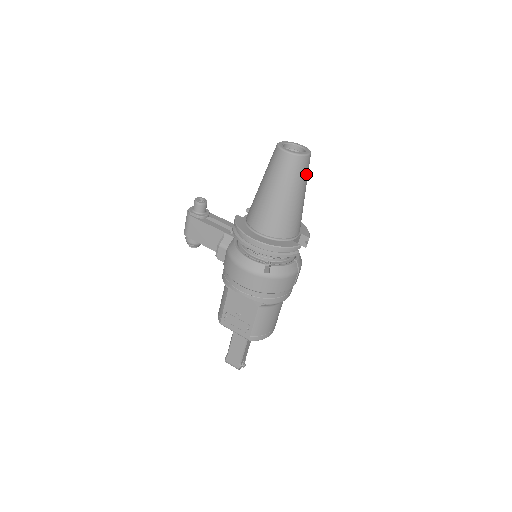
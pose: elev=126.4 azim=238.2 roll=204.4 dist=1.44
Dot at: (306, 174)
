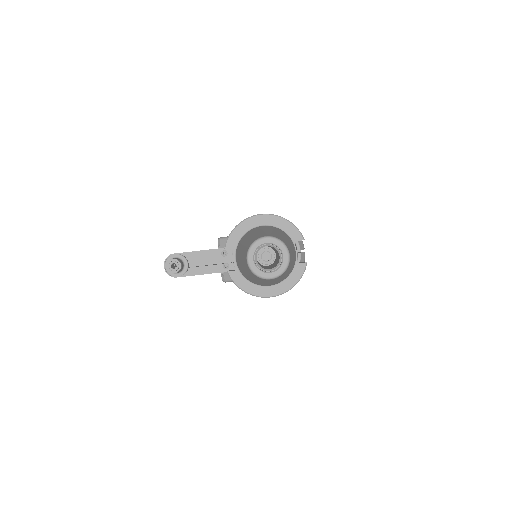
Dot at: (291, 255)
